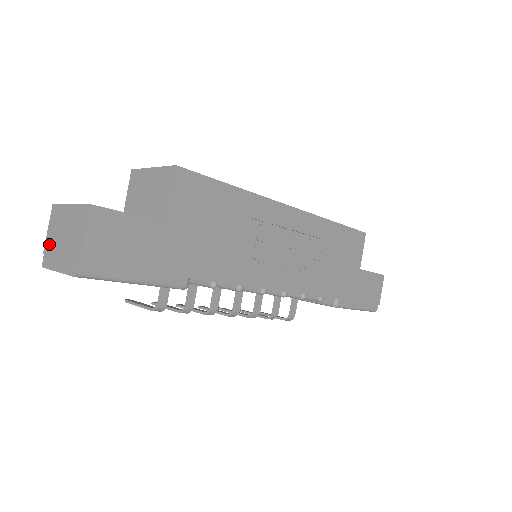
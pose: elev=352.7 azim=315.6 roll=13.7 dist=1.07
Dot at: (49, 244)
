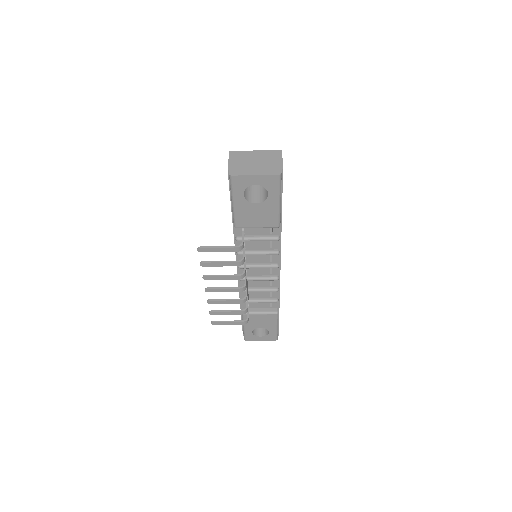
Dot at: (235, 166)
